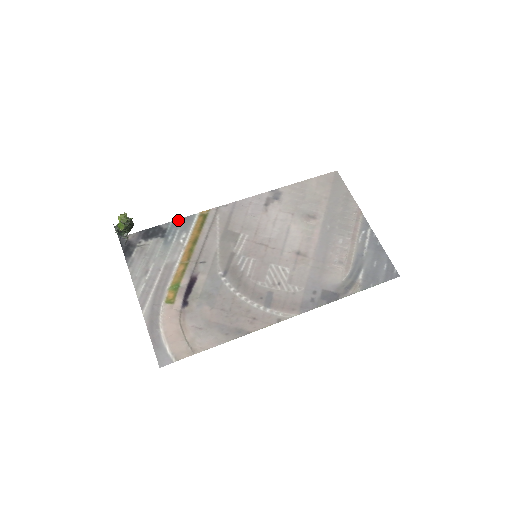
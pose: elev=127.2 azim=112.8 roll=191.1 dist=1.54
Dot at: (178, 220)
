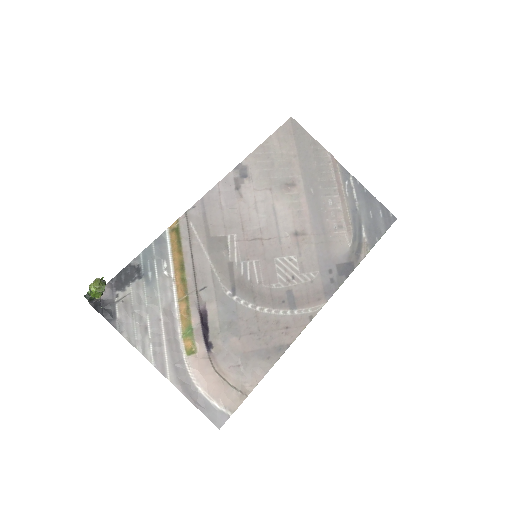
Dot at: (148, 248)
